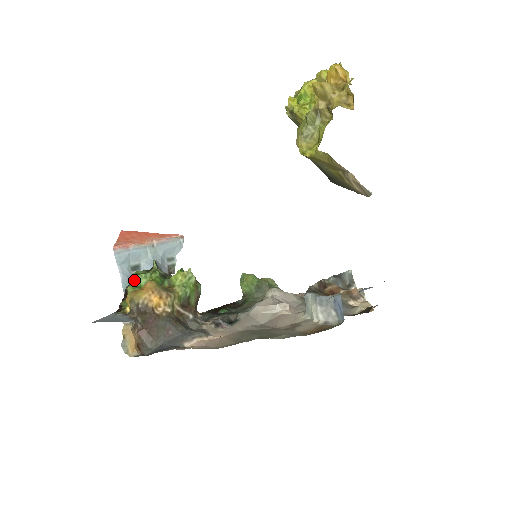
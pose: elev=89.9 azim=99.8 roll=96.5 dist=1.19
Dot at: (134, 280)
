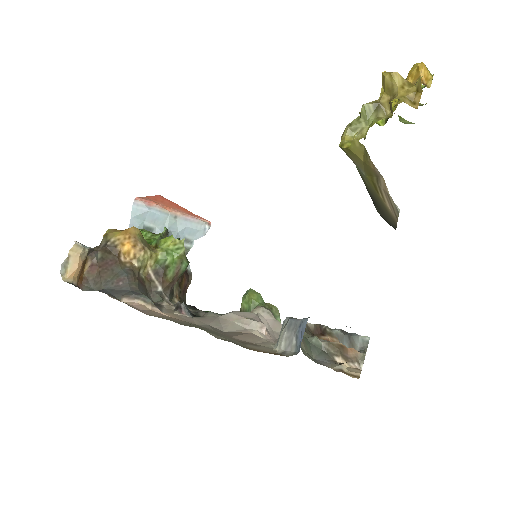
Dot at: occluded
